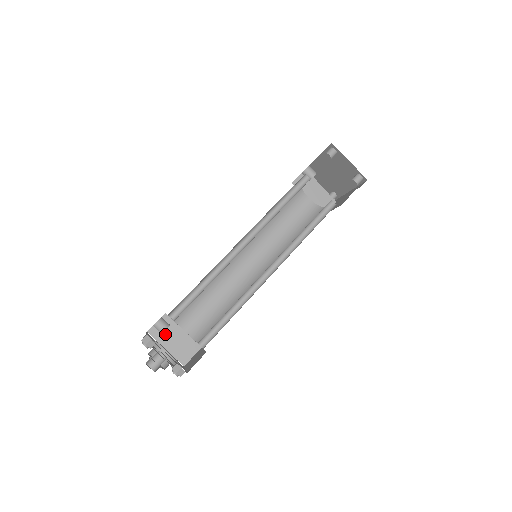
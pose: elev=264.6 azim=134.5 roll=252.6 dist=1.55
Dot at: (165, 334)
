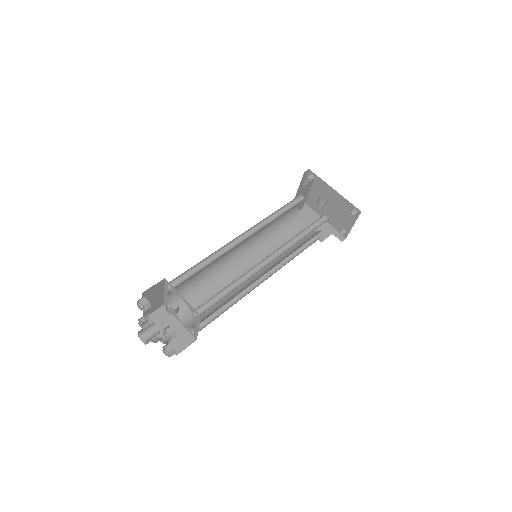
Dot at: (152, 295)
